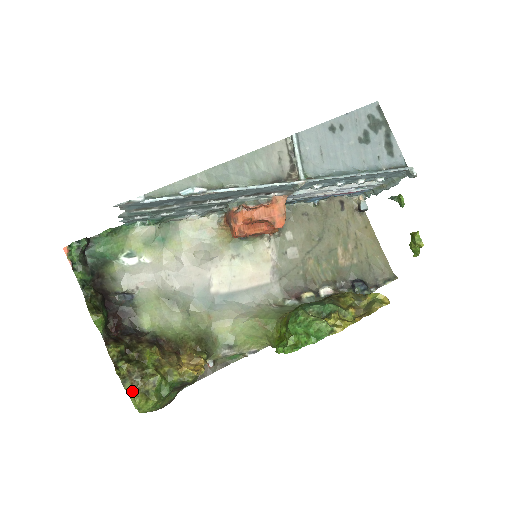
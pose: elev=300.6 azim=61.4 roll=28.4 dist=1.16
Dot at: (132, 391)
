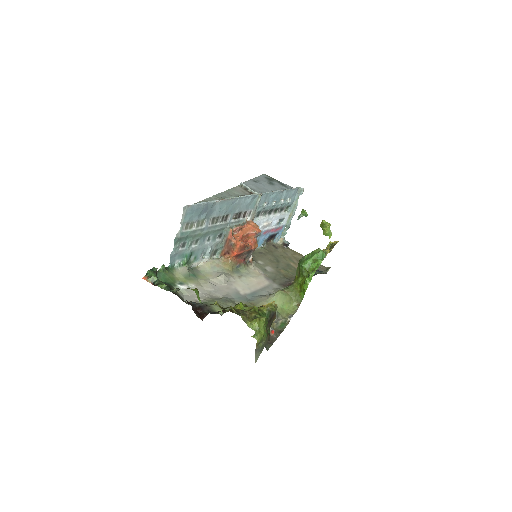
Dot at: (246, 319)
